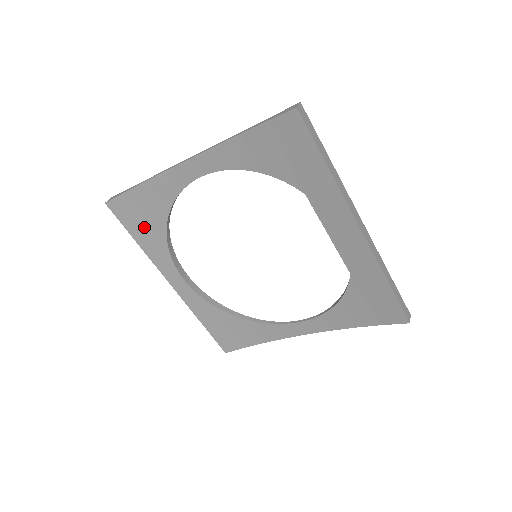
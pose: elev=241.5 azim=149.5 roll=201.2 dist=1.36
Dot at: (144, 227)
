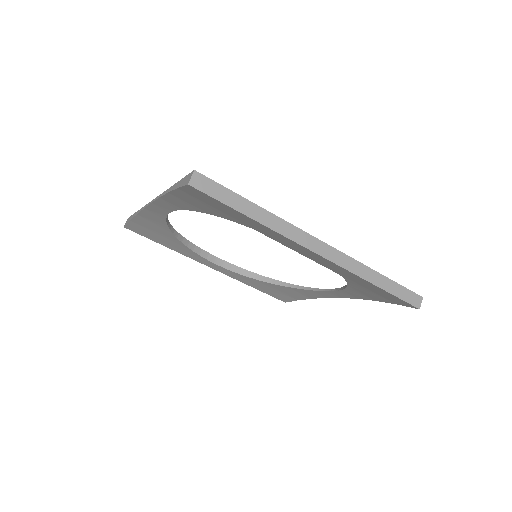
Dot at: (162, 238)
